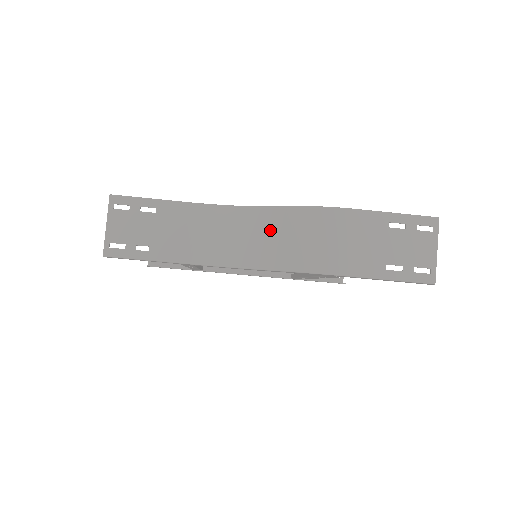
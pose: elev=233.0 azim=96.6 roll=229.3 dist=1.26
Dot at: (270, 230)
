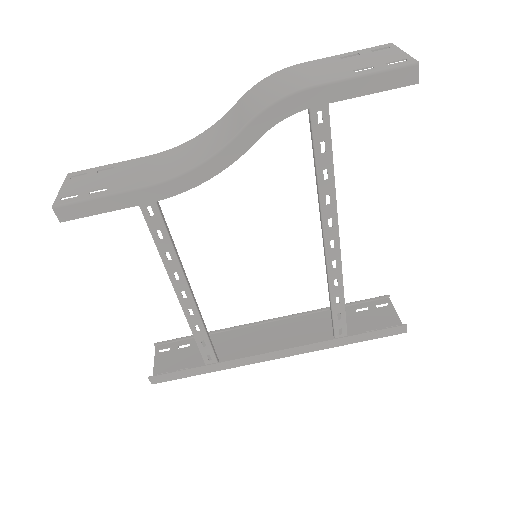
Dot at: (227, 123)
